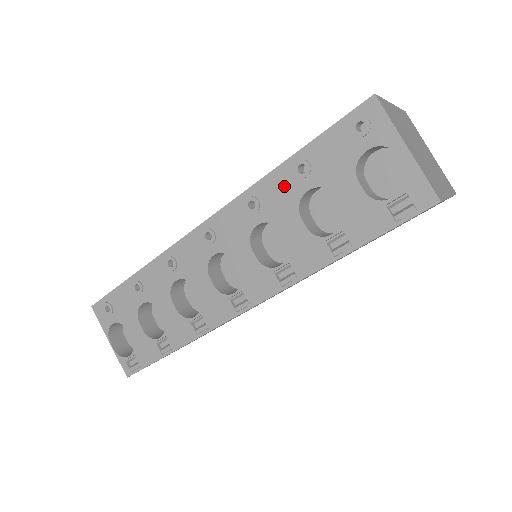
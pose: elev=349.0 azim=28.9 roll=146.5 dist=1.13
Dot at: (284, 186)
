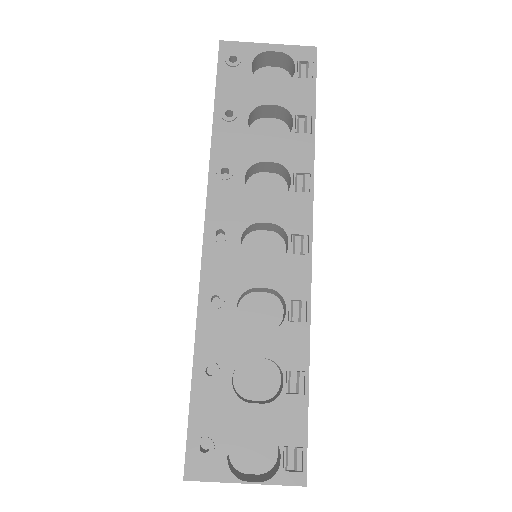
Dot at: (231, 136)
